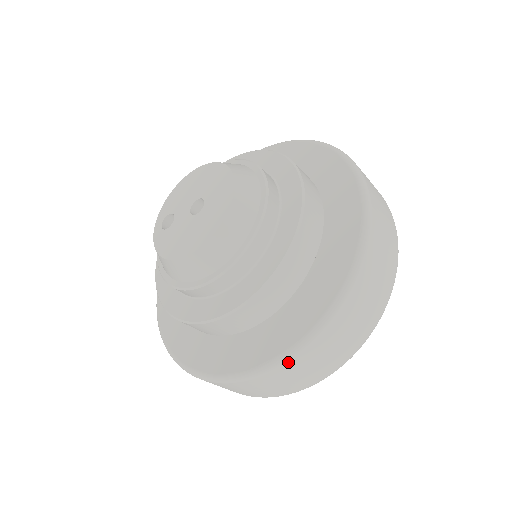
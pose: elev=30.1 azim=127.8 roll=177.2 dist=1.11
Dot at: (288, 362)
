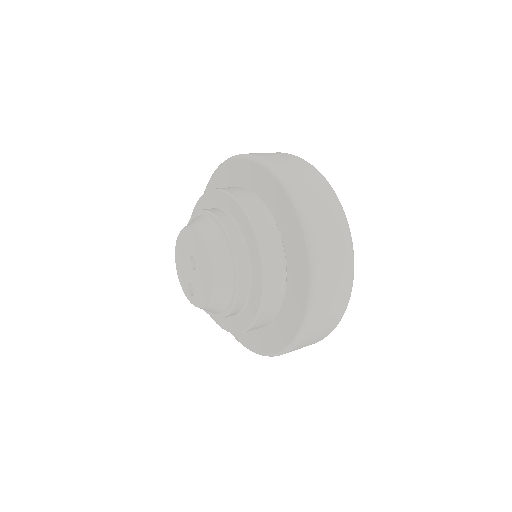
Dot at: (317, 270)
